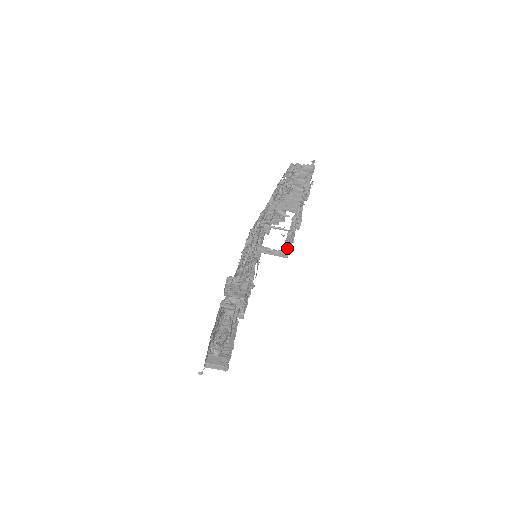
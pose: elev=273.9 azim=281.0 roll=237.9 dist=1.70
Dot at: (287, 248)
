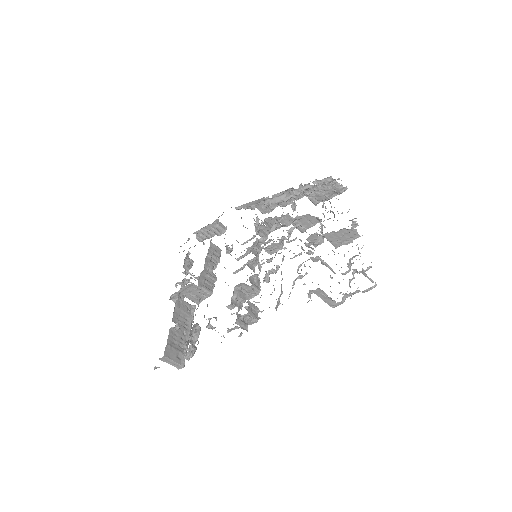
Dot at: (342, 302)
